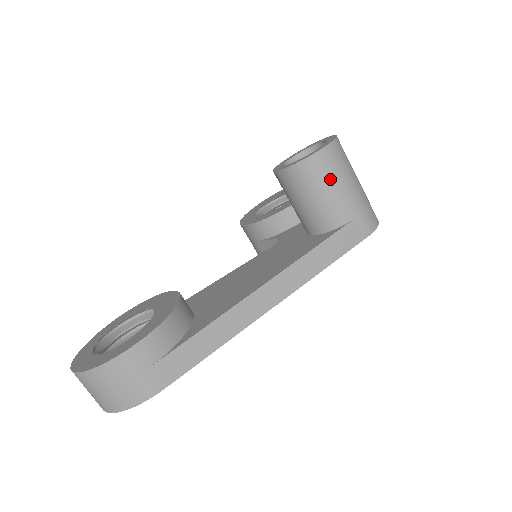
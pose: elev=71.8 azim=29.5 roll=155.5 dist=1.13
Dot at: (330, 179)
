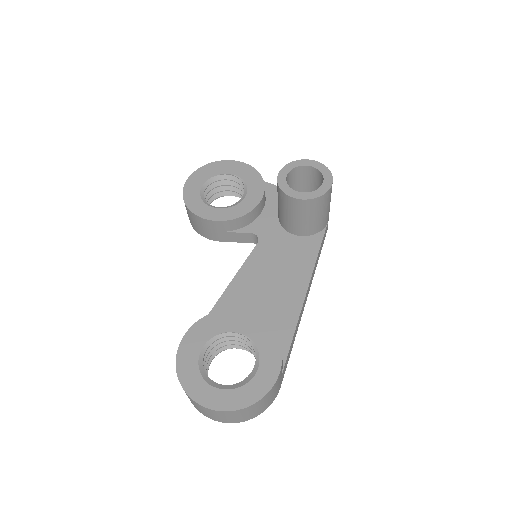
Dot at: (329, 202)
